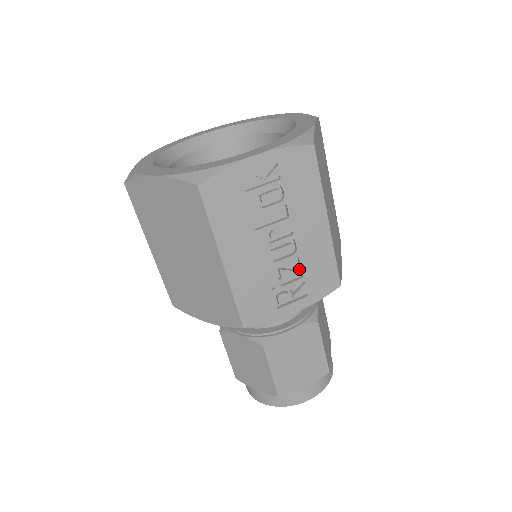
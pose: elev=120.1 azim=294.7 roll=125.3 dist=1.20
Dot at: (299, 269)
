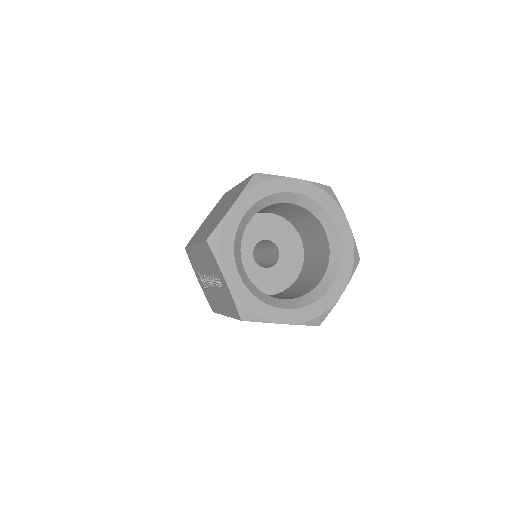
Dot at: occluded
